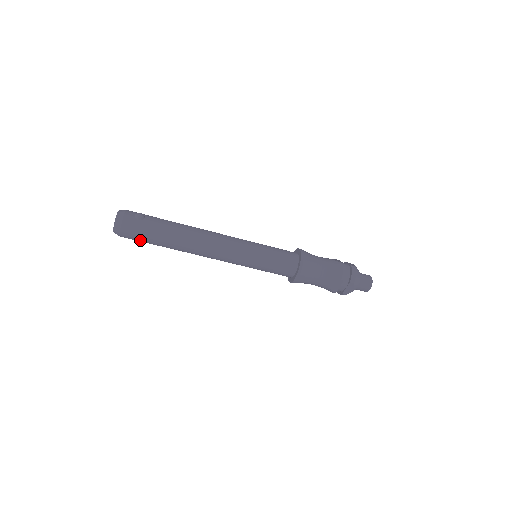
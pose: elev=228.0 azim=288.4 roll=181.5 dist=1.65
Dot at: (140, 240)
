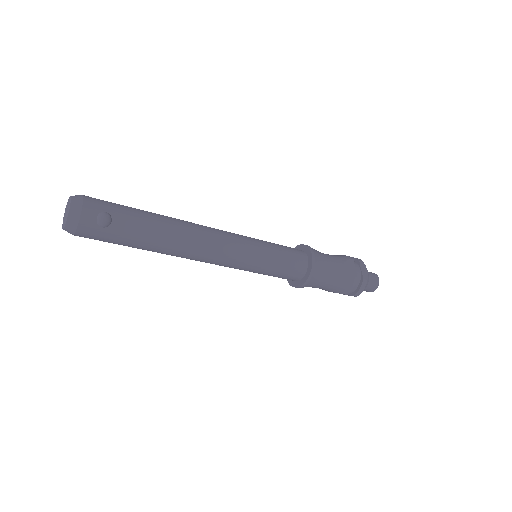
Dot at: occluded
